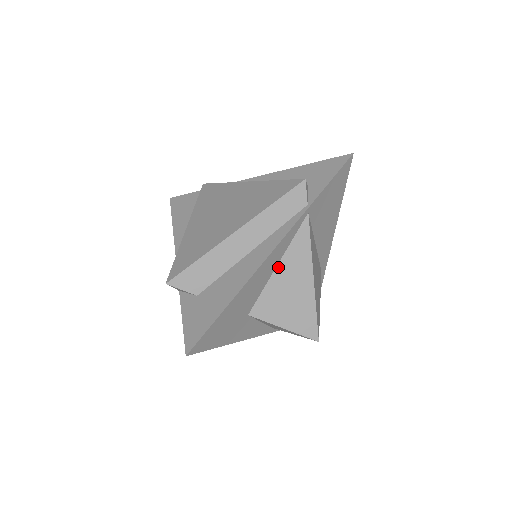
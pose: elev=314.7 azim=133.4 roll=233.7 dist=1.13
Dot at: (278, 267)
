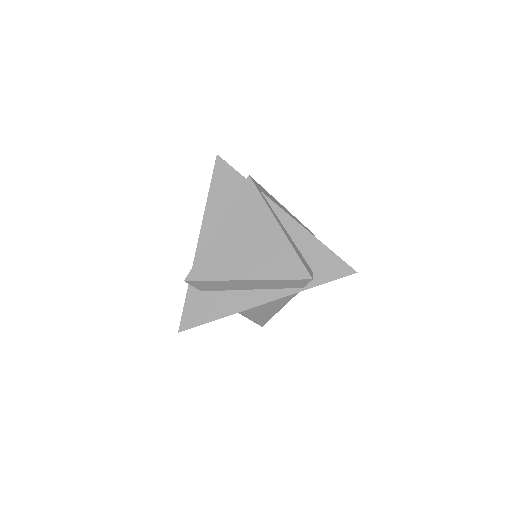
Dot at: occluded
